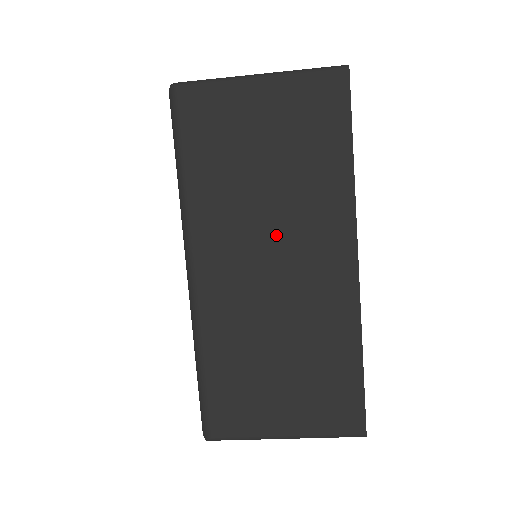
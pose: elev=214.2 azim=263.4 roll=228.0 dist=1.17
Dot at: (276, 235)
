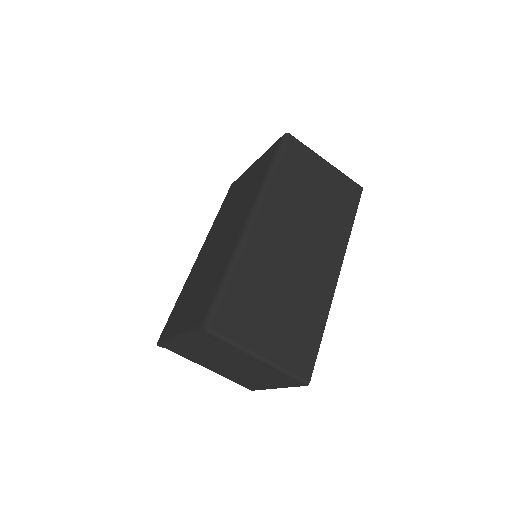
Dot at: (307, 232)
